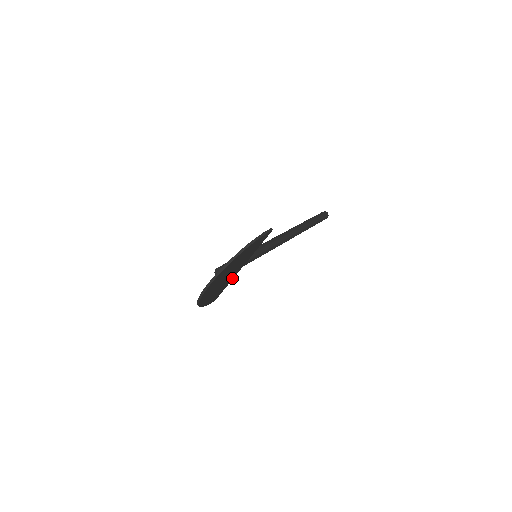
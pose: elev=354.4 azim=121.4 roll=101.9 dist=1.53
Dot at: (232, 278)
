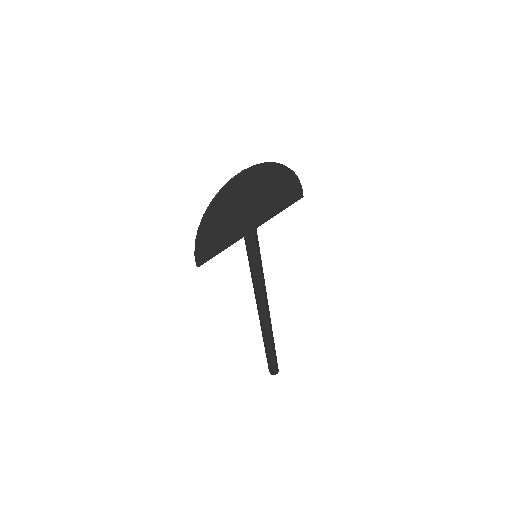
Dot at: (238, 237)
